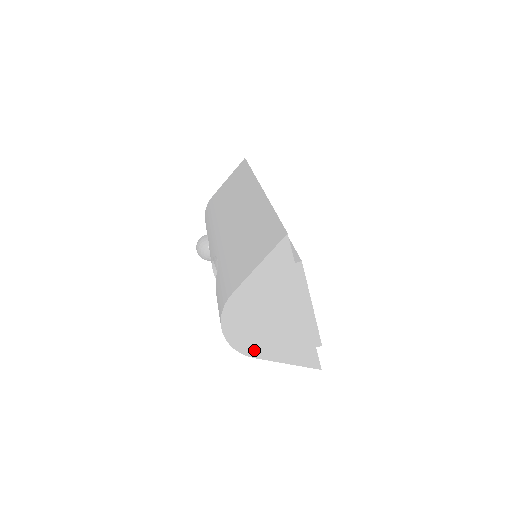
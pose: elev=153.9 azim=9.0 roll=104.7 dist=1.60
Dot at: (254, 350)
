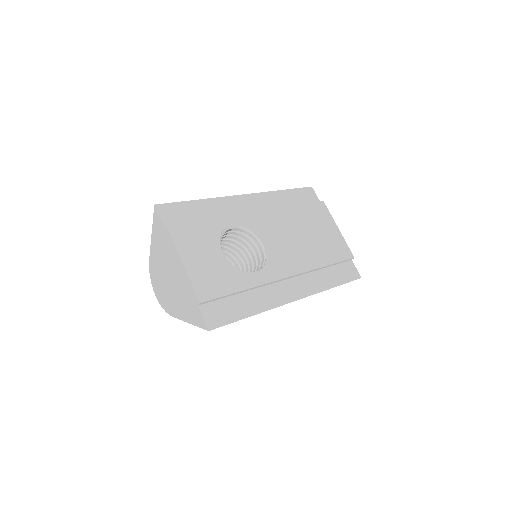
Dot at: (171, 309)
